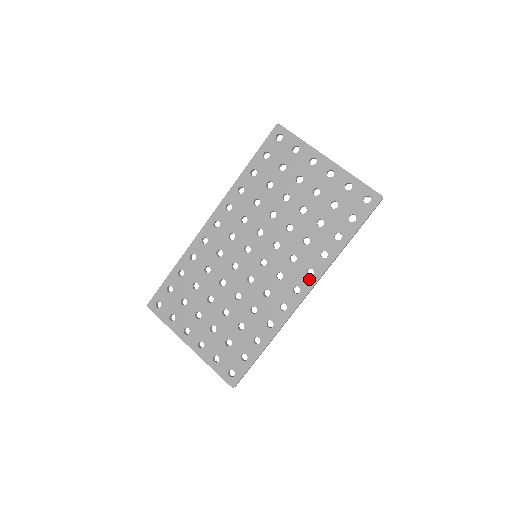
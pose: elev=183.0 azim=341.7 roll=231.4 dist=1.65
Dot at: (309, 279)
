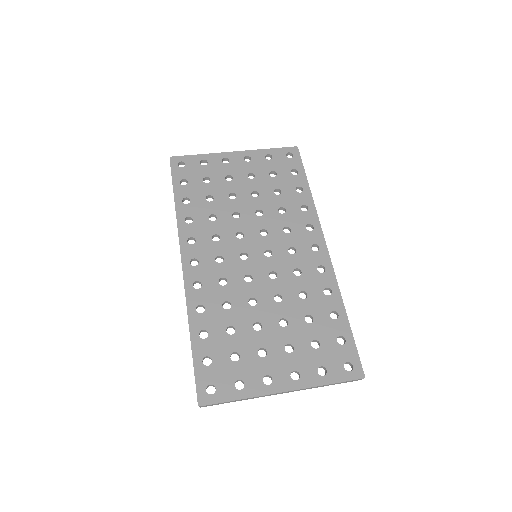
Dot at: (314, 232)
